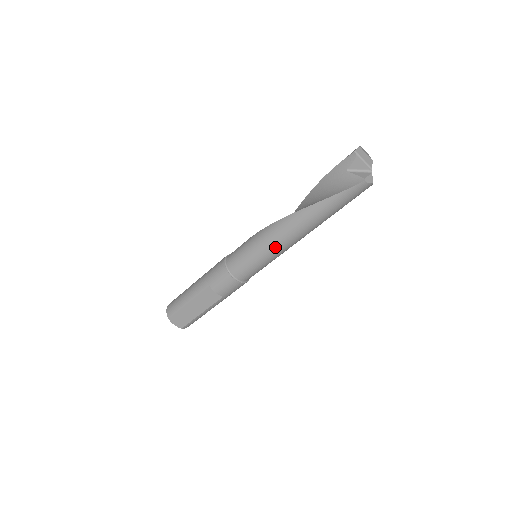
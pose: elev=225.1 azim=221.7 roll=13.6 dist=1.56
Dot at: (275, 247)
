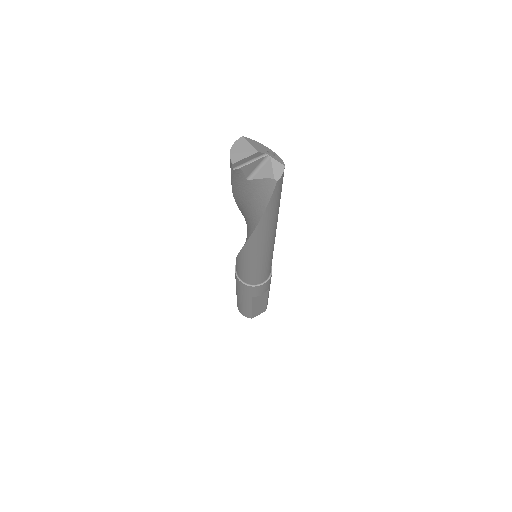
Dot at: (266, 256)
